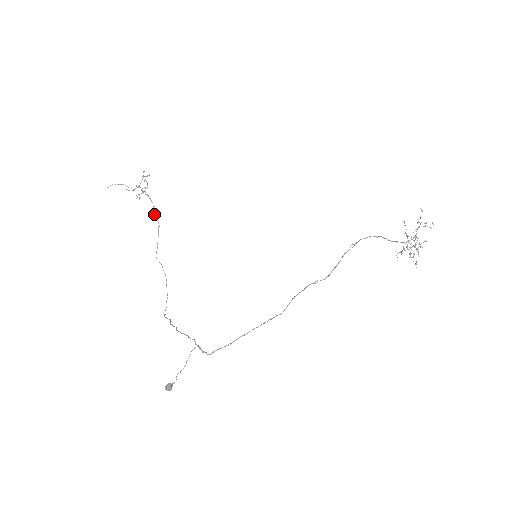
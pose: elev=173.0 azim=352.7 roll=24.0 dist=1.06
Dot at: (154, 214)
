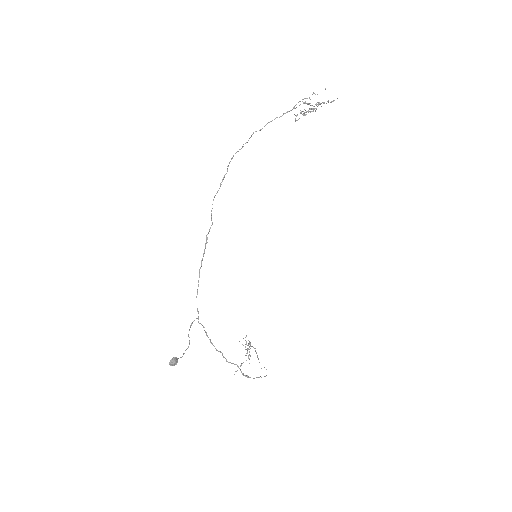
Dot at: occluded
